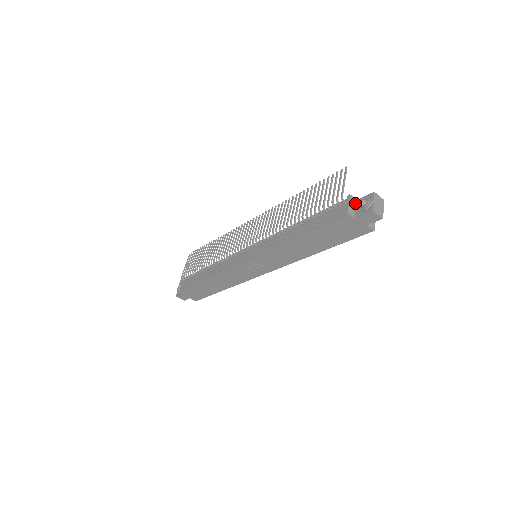
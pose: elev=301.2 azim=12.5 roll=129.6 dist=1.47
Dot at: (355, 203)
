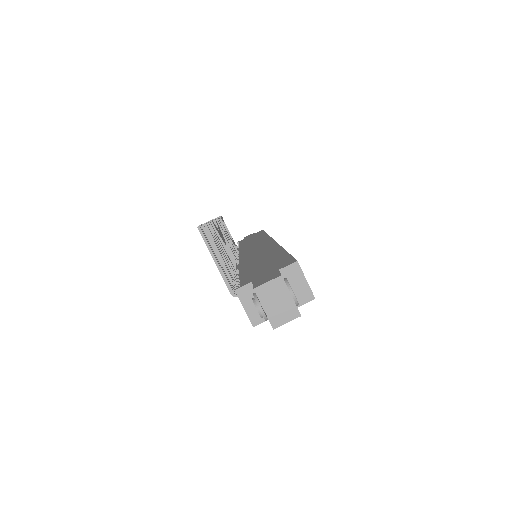
Dot at: (253, 292)
